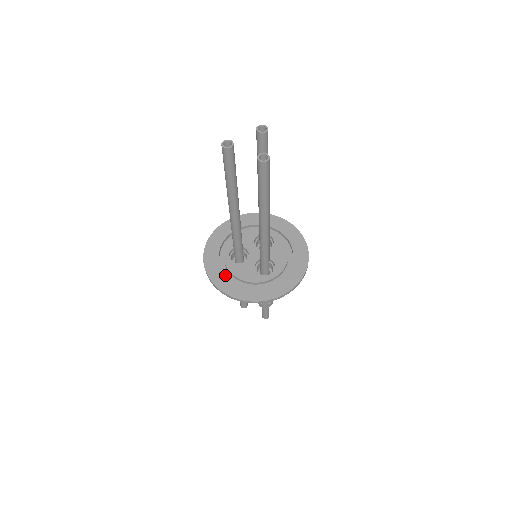
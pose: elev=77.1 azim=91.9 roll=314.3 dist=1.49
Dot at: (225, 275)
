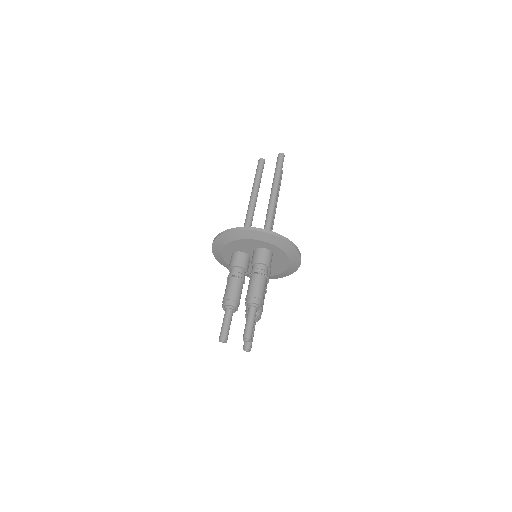
Dot at: occluded
